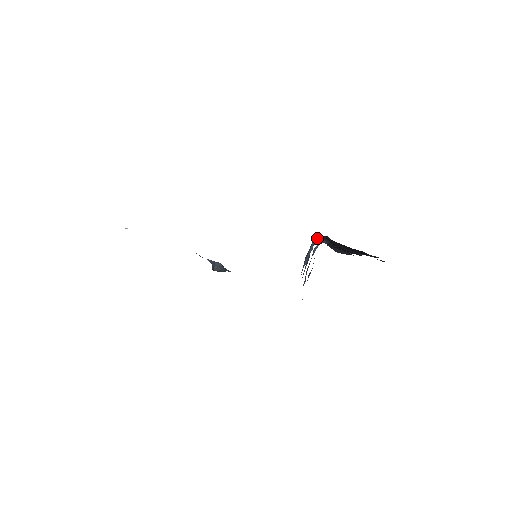
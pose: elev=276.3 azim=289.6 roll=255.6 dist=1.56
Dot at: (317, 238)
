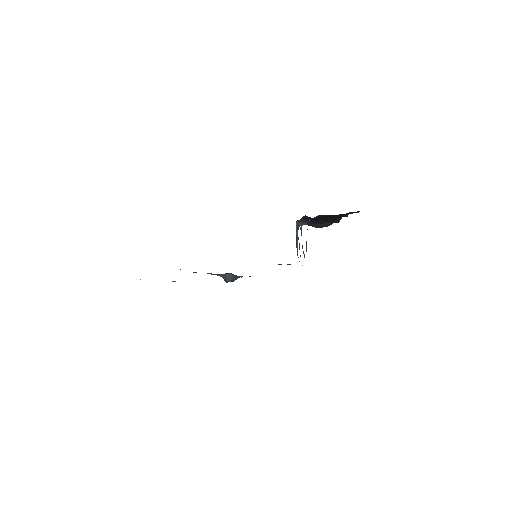
Dot at: (298, 223)
